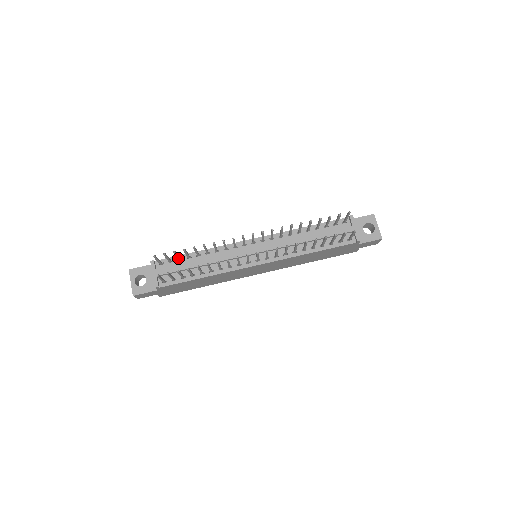
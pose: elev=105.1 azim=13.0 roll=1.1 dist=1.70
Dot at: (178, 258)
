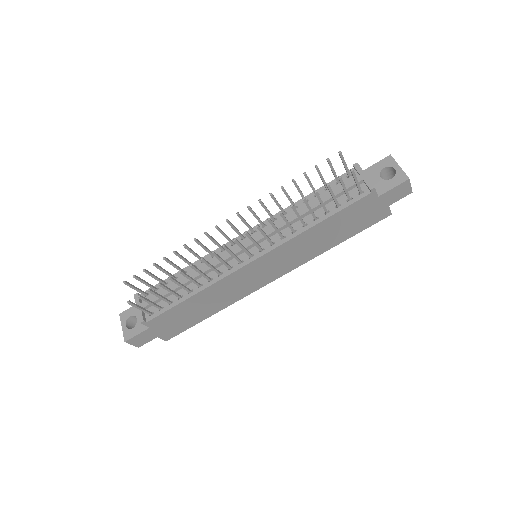
Dot at: (159, 281)
